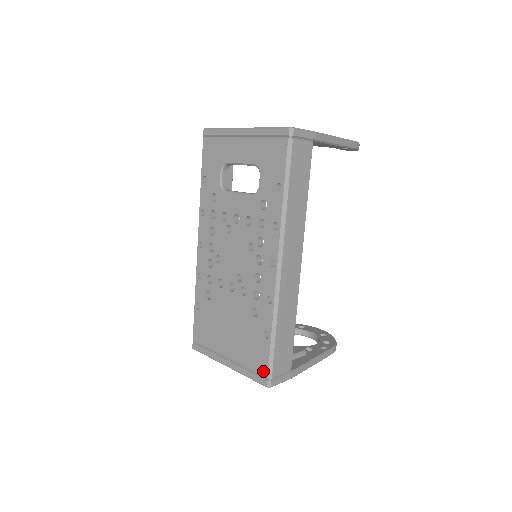
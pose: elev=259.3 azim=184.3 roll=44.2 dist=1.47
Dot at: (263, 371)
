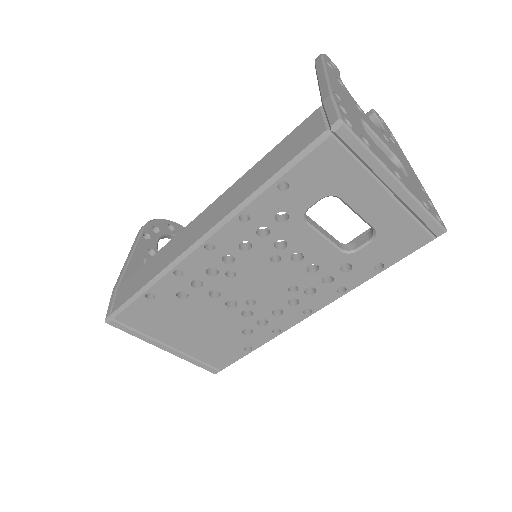
Dot at: (220, 366)
